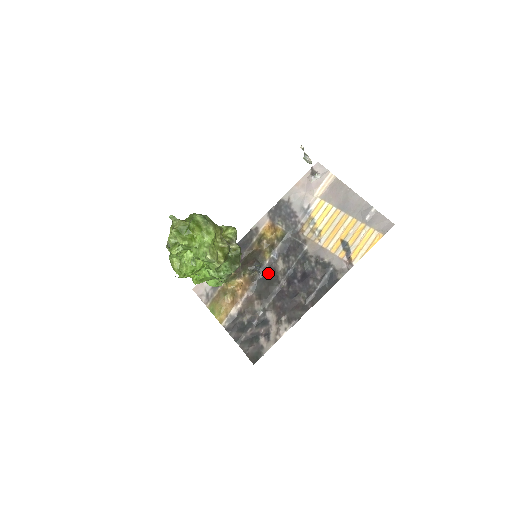
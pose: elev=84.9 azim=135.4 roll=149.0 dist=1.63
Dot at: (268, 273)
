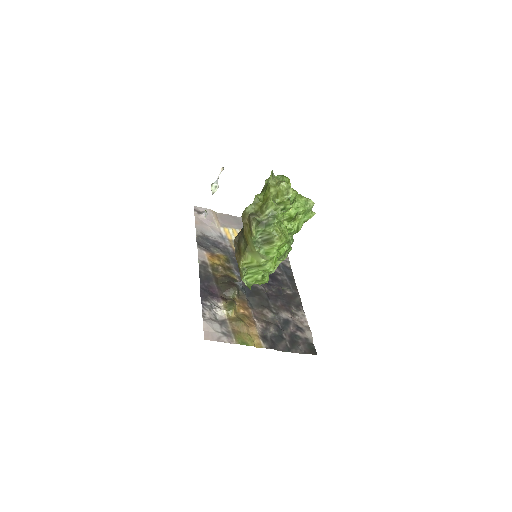
Dot at: (247, 288)
